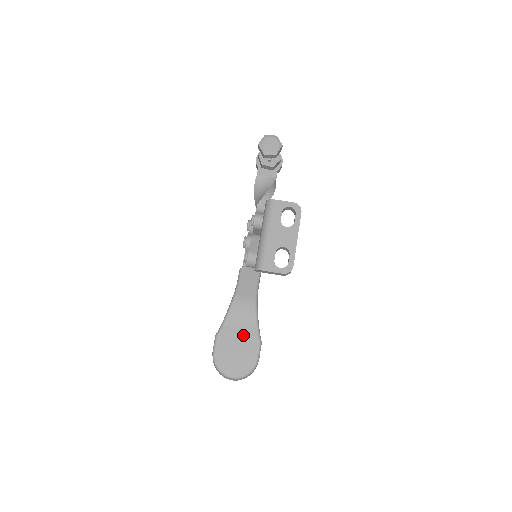
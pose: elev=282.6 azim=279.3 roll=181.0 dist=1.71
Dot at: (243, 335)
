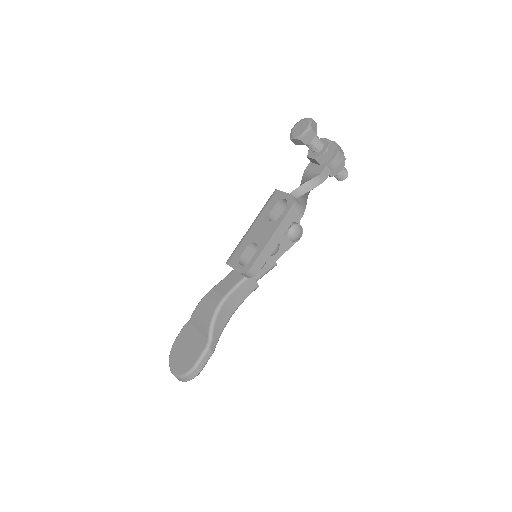
Dot at: (199, 333)
